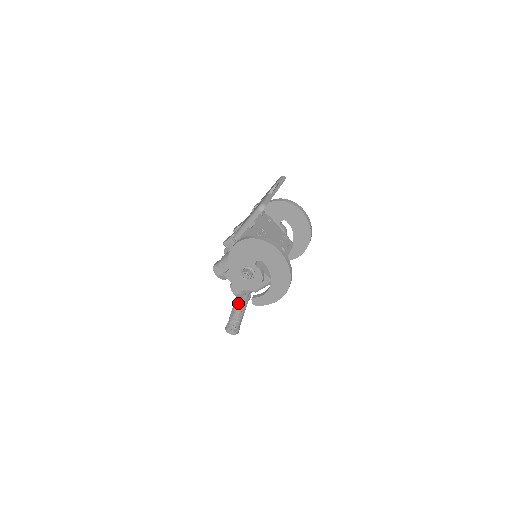
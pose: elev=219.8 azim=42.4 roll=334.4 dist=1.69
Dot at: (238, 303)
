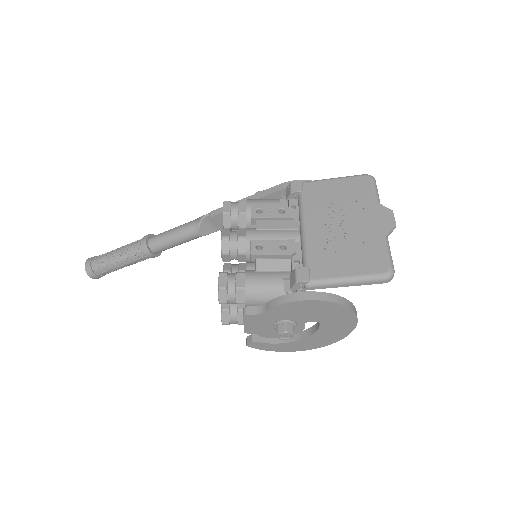
Dot at: (140, 256)
